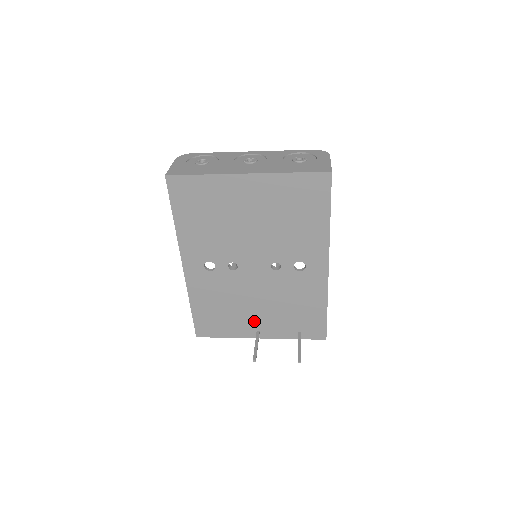
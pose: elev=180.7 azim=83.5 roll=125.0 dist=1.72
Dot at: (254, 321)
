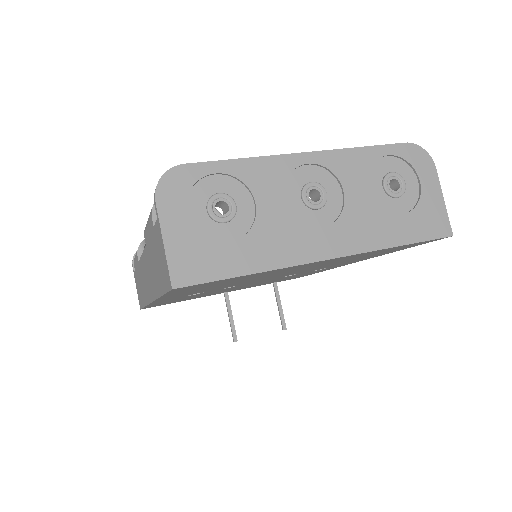
Dot at: (226, 291)
